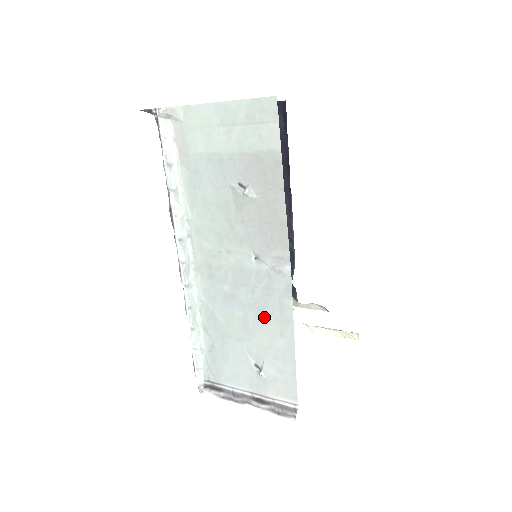
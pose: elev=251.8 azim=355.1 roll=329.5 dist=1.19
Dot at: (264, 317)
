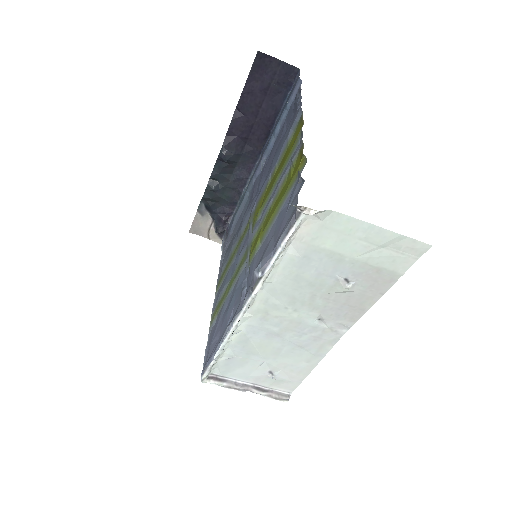
Dot at: (300, 350)
